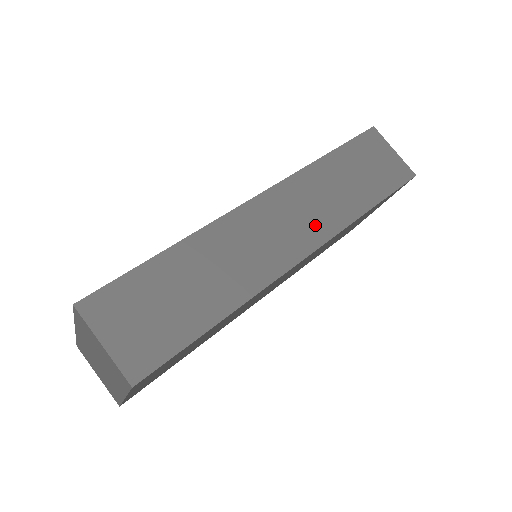
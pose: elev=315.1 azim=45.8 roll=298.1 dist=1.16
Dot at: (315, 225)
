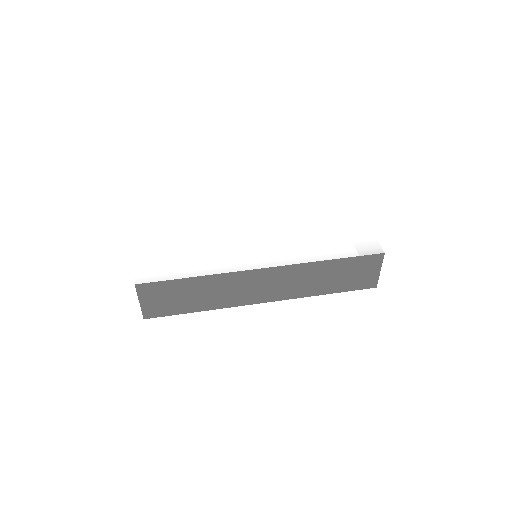
Dot at: (284, 291)
